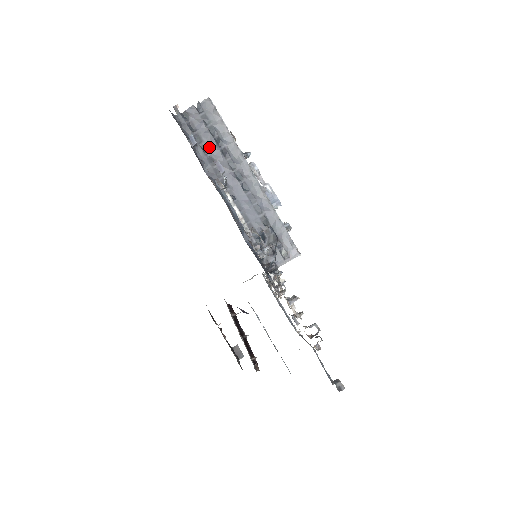
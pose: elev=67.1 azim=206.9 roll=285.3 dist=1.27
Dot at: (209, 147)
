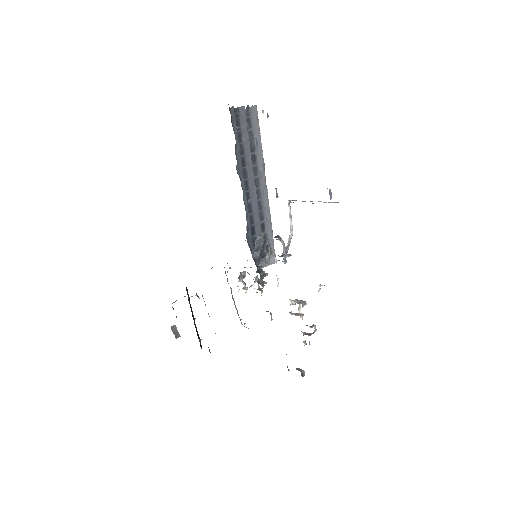
Dot at: (245, 148)
